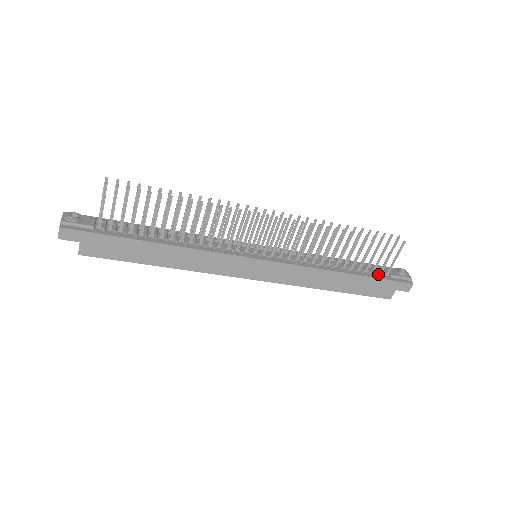
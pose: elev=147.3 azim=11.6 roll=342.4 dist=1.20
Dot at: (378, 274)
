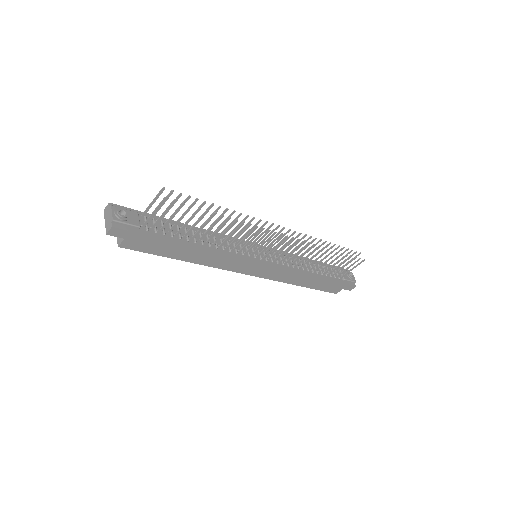
Dot at: (335, 277)
